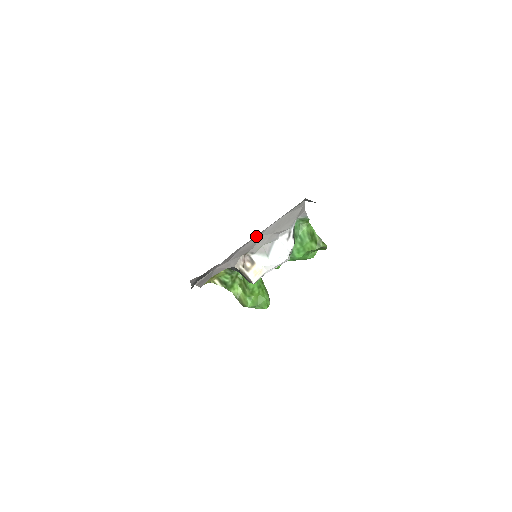
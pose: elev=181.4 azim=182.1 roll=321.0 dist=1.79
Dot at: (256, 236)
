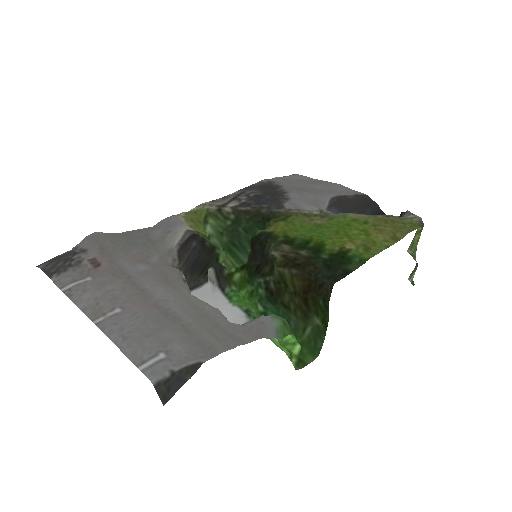
Dot at: (100, 319)
